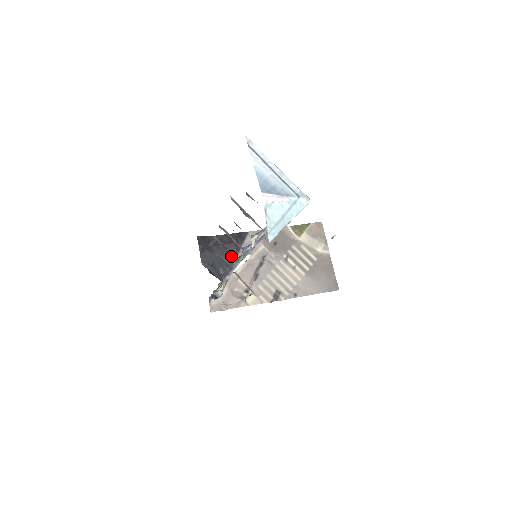
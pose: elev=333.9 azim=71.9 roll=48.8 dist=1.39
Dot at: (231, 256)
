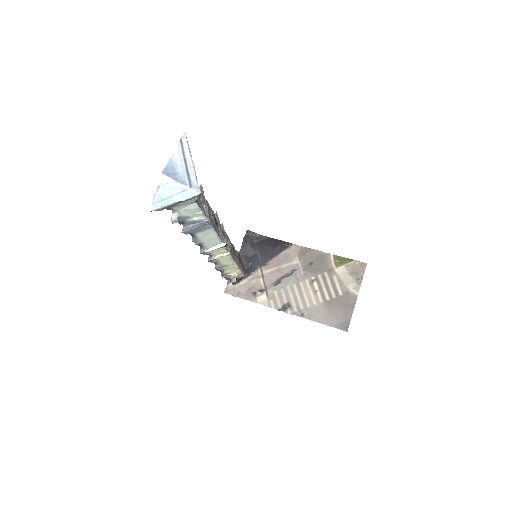
Dot at: (267, 257)
